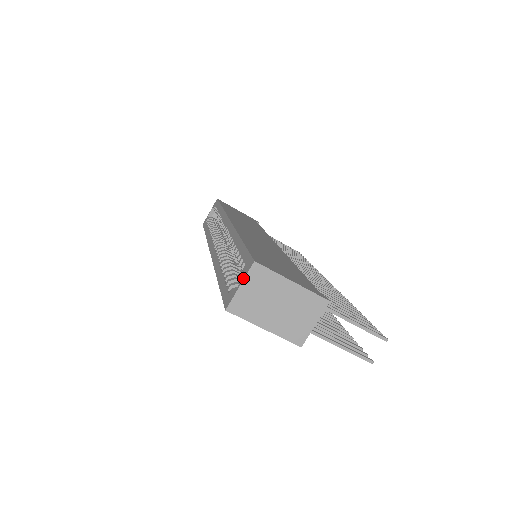
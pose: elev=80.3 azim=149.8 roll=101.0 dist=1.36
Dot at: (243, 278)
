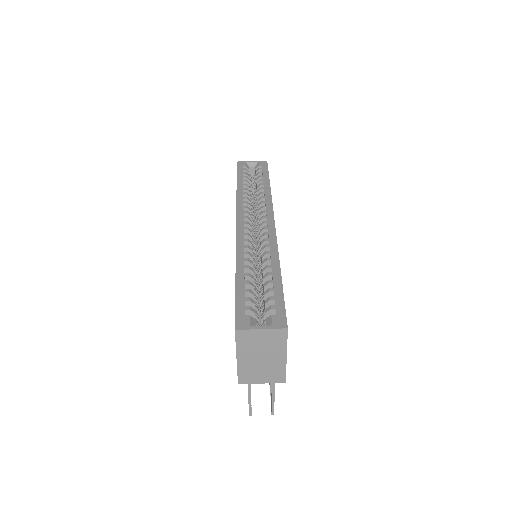
Dot at: (269, 327)
